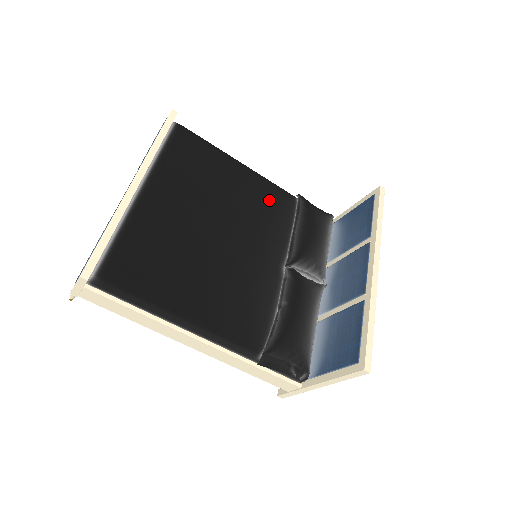
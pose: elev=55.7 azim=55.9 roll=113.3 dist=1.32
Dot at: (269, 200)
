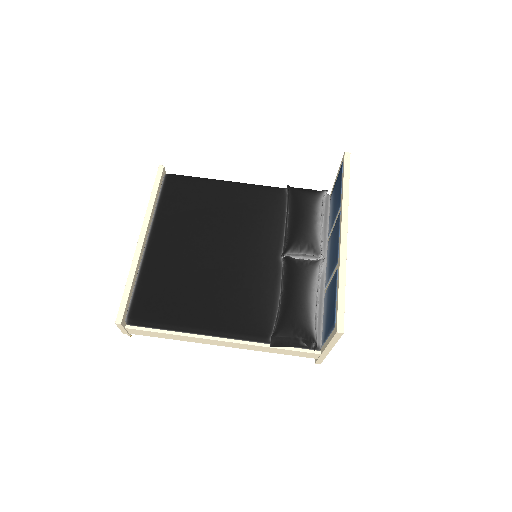
Dot at: (259, 203)
